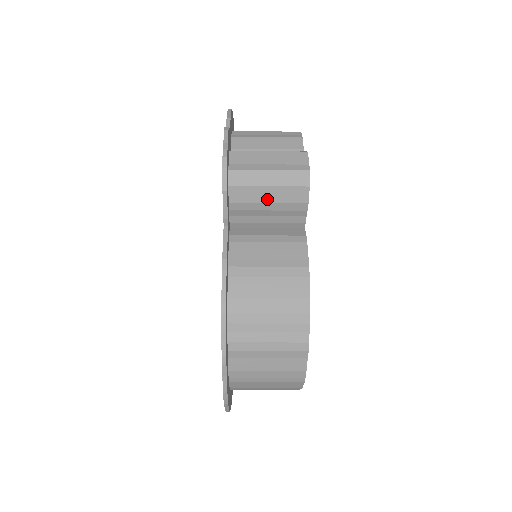
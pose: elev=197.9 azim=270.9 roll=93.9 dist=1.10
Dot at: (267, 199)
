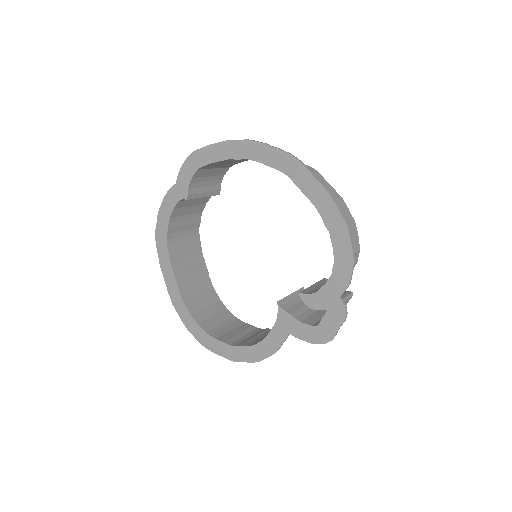
Dot at: occluded
